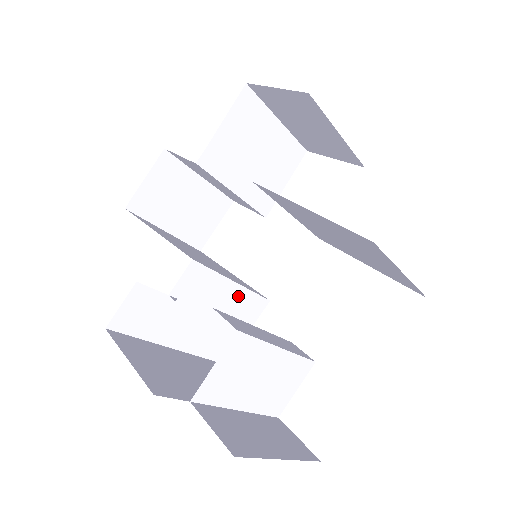
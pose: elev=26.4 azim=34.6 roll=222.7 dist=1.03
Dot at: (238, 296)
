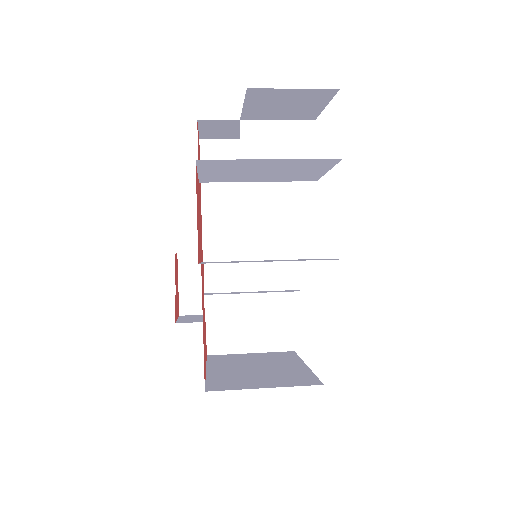
Dot at: occluded
